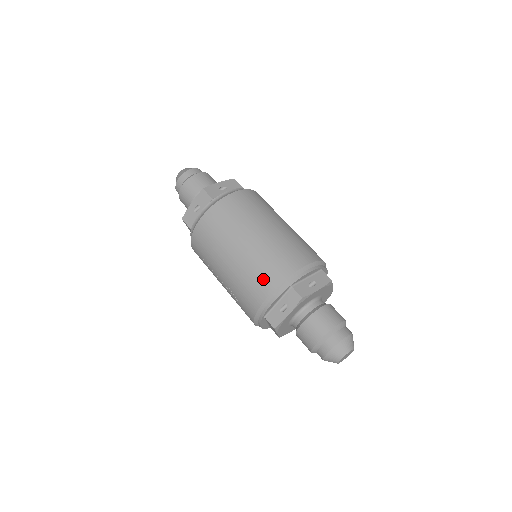
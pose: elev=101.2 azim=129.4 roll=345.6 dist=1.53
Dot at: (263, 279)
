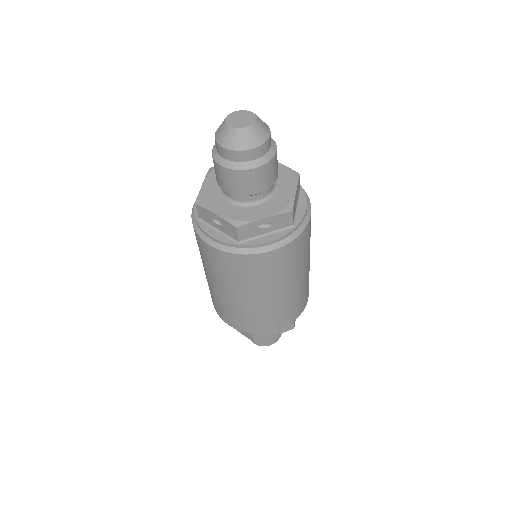
Dot at: occluded
